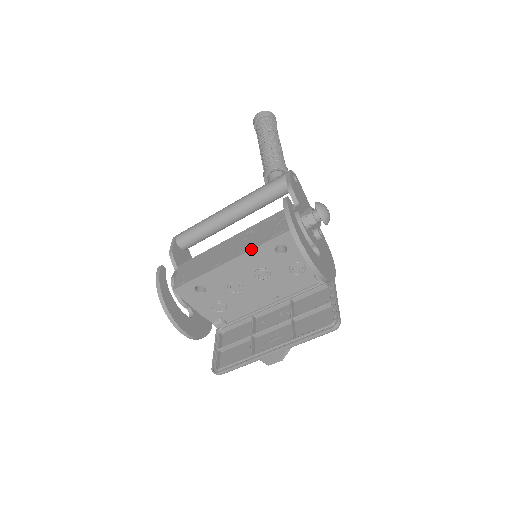
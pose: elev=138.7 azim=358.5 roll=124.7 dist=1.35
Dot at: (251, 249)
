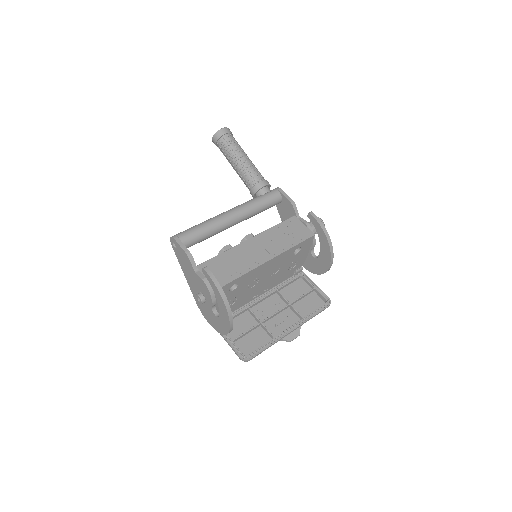
Dot at: (285, 251)
